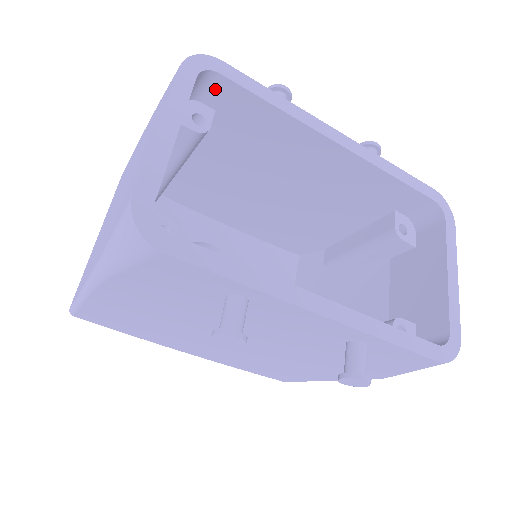
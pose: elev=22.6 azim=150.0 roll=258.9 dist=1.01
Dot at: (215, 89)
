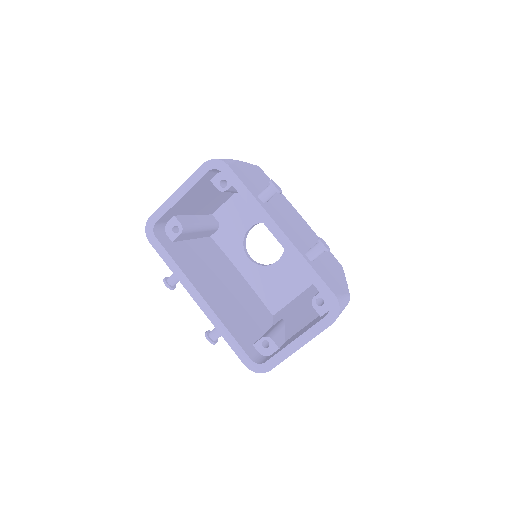
Dot at: occluded
